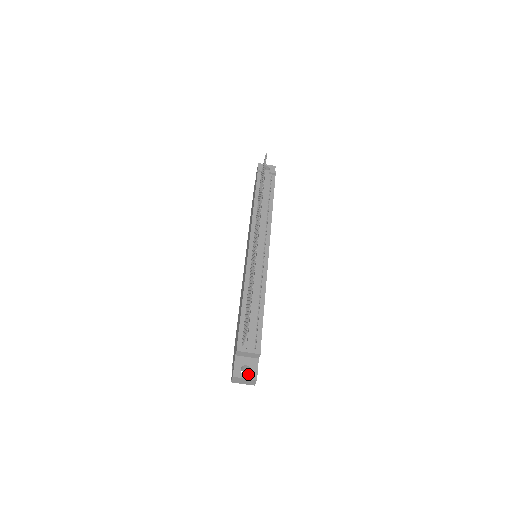
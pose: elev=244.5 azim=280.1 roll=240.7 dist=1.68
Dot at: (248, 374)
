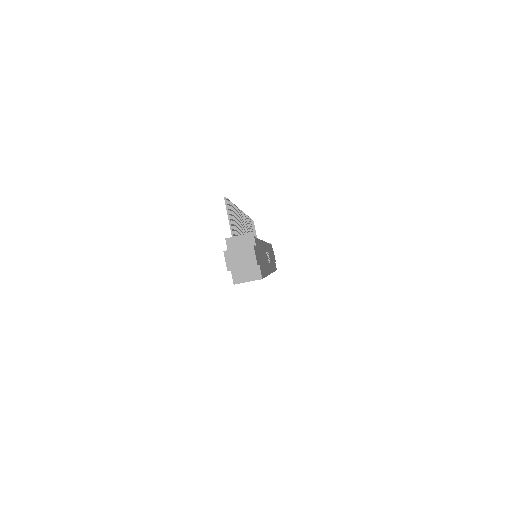
Dot at: (242, 247)
